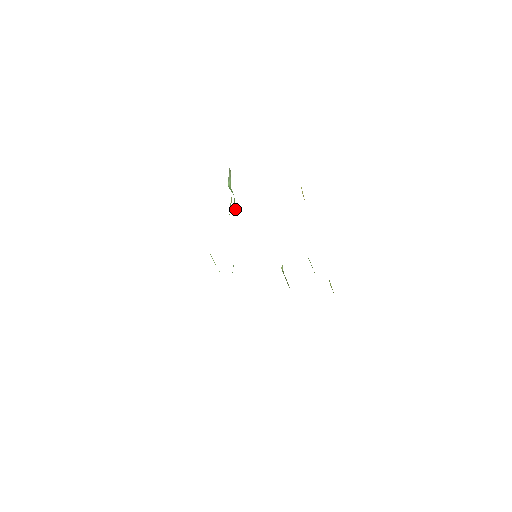
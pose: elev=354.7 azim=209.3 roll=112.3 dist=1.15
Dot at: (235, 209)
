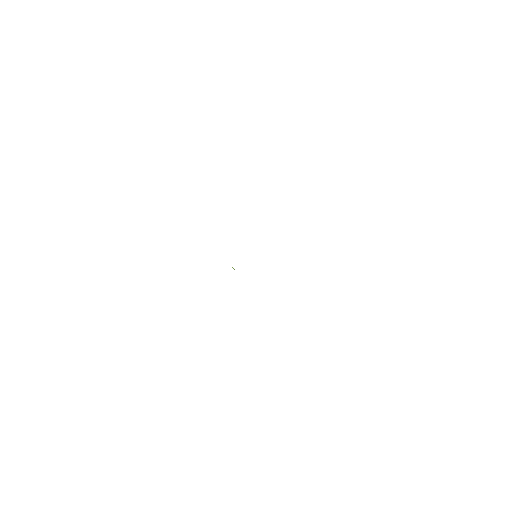
Dot at: occluded
